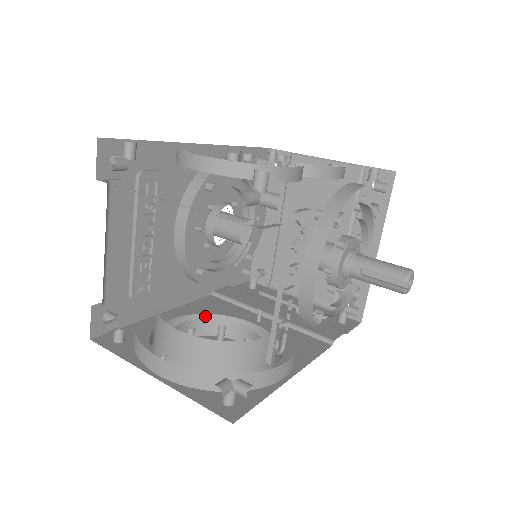
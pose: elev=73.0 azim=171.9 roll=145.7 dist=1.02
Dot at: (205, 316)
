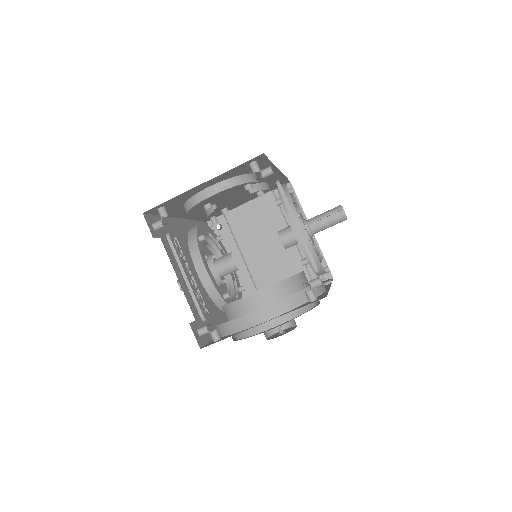
Dot at: occluded
